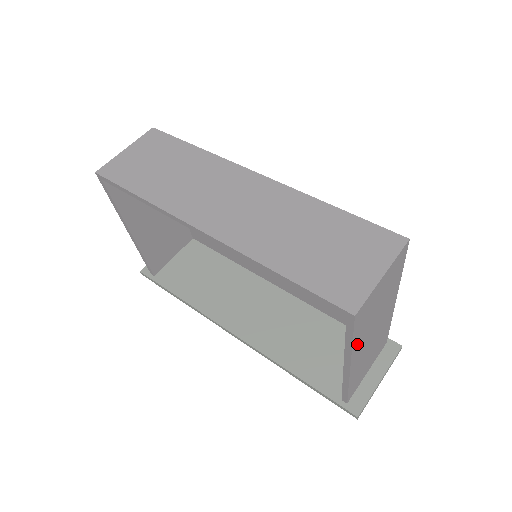
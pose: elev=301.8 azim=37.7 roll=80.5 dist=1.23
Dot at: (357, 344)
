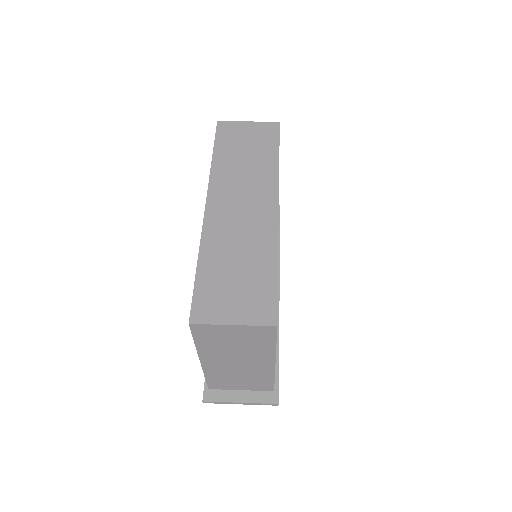
Dot at: (205, 350)
